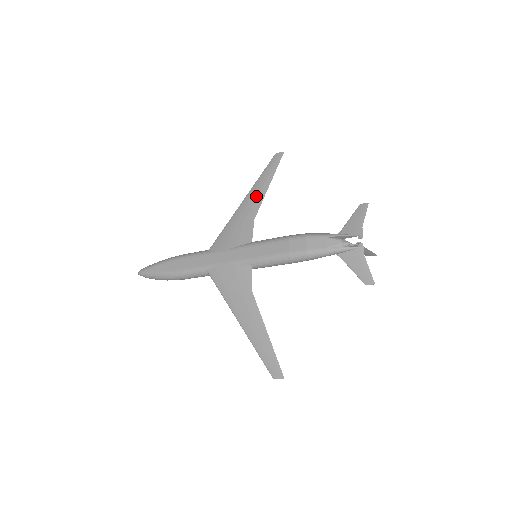
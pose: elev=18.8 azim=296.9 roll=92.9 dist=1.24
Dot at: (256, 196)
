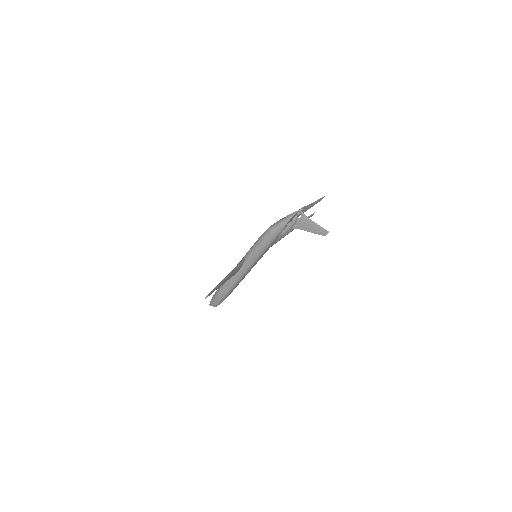
Dot at: occluded
